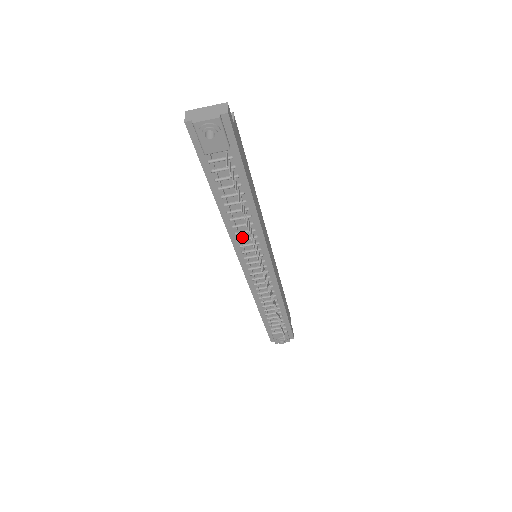
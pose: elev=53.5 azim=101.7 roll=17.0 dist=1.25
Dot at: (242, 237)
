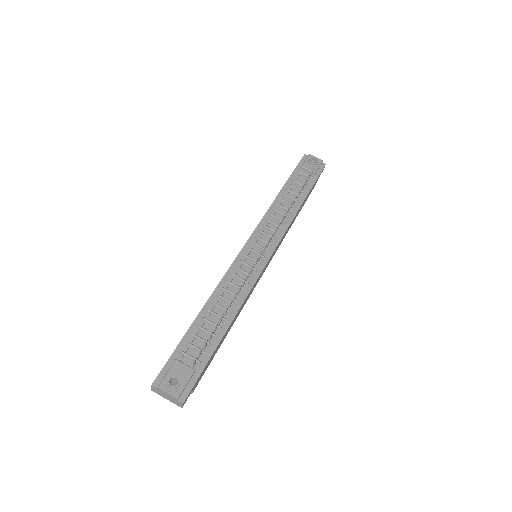
Dot at: (271, 222)
